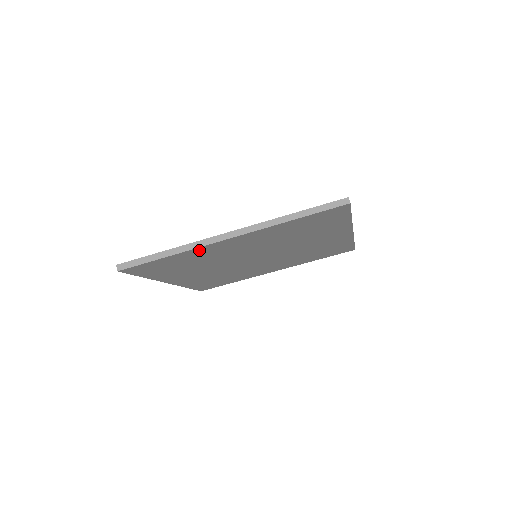
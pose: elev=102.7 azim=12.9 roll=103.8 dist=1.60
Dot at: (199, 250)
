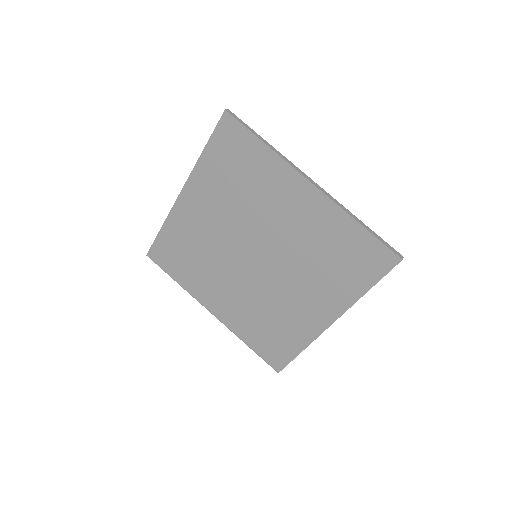
Dot at: (176, 217)
